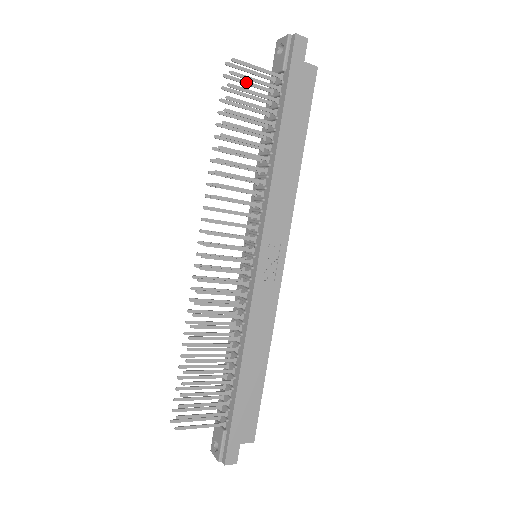
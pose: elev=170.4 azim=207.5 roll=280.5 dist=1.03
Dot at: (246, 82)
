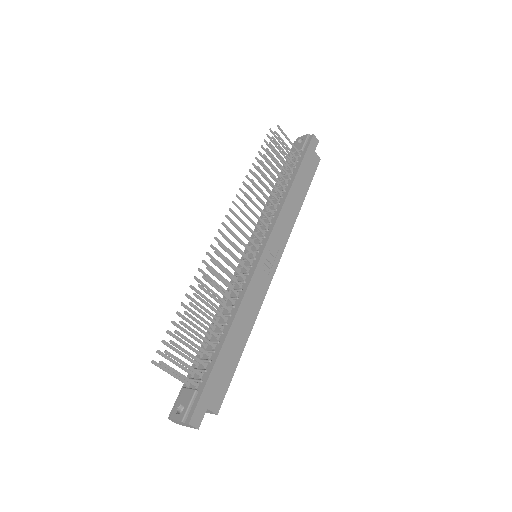
Dot at: (277, 146)
